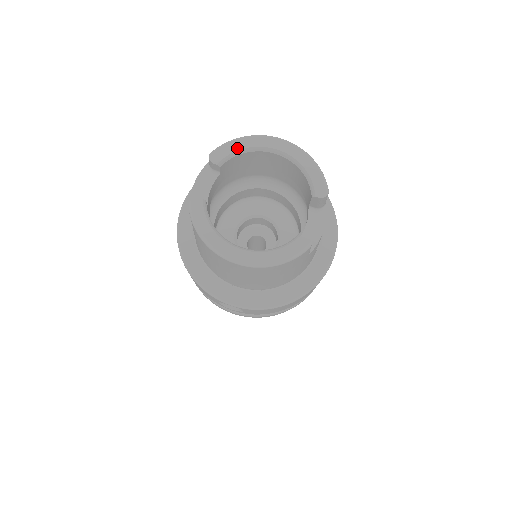
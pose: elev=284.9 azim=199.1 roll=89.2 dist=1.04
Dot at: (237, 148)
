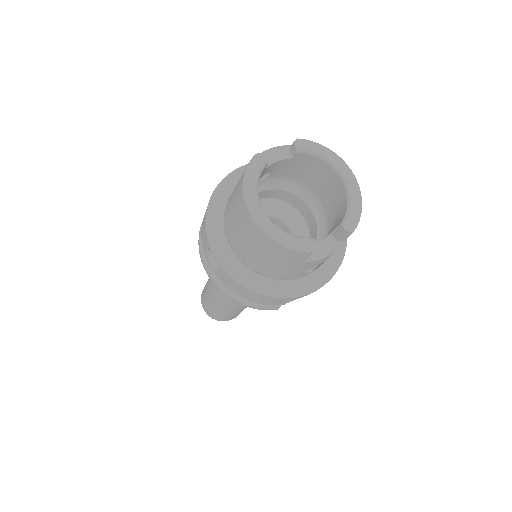
Dot at: (319, 151)
